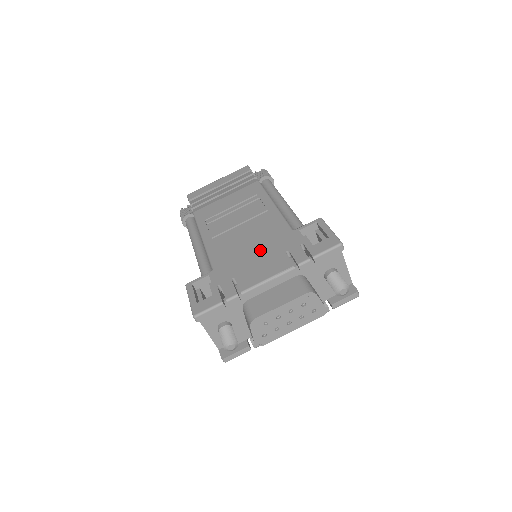
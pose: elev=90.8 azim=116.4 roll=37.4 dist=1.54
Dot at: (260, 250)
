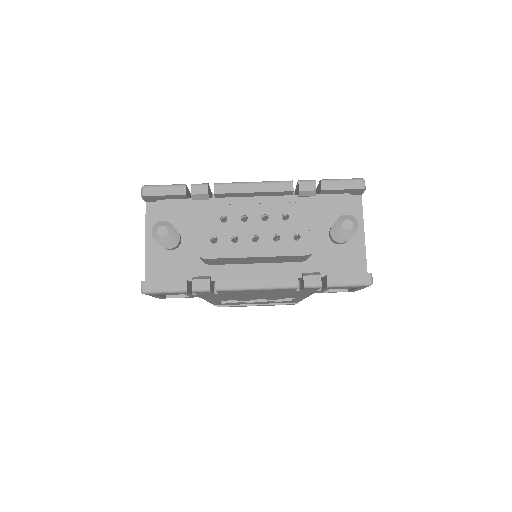
Dot at: occluded
